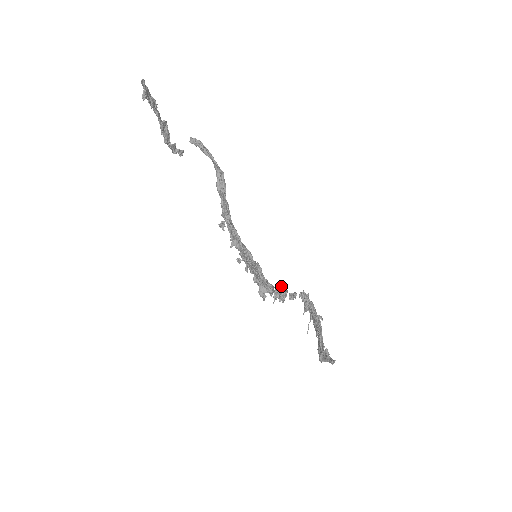
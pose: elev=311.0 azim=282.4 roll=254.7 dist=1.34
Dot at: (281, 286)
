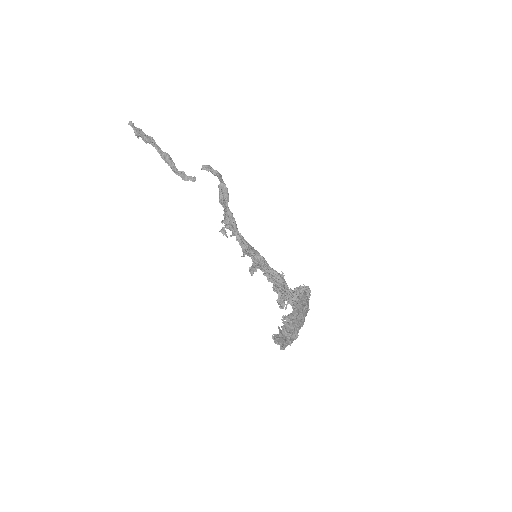
Dot at: occluded
